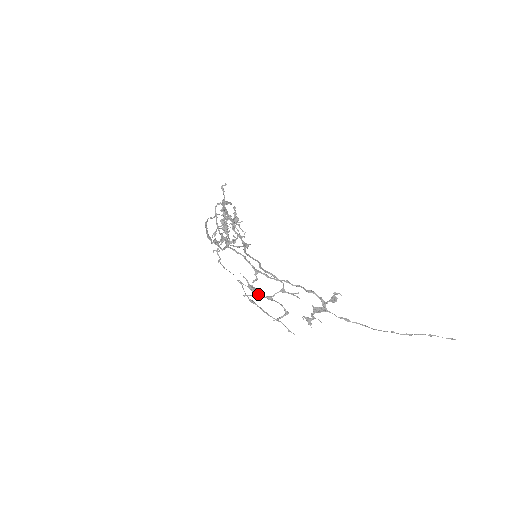
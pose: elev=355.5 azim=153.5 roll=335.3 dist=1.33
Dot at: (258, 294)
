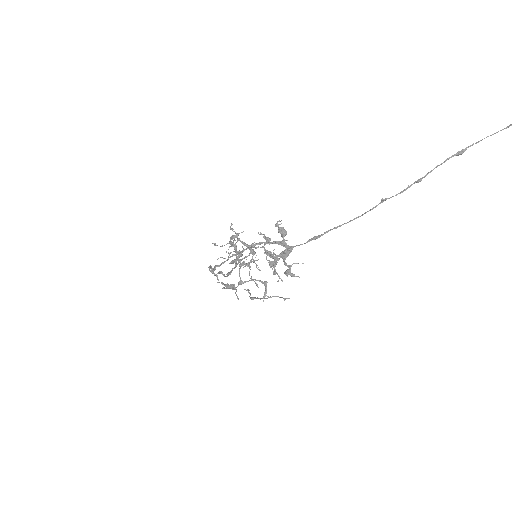
Dot at: (233, 287)
